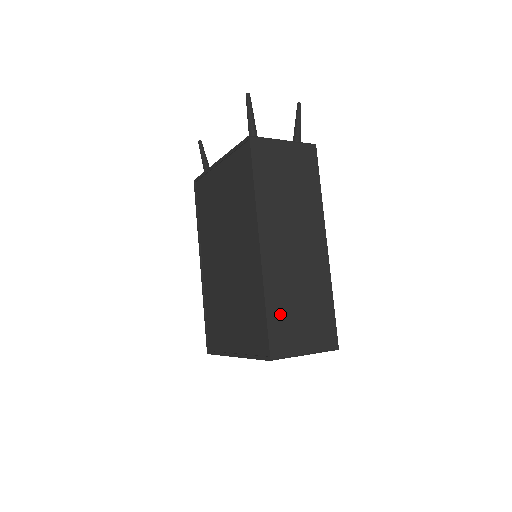
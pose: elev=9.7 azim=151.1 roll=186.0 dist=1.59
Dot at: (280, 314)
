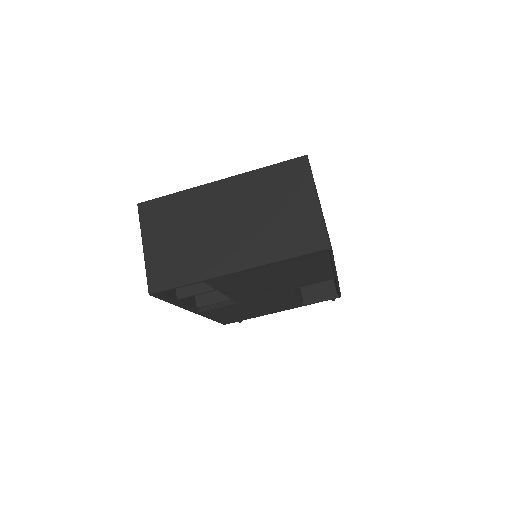
Dot at: occluded
